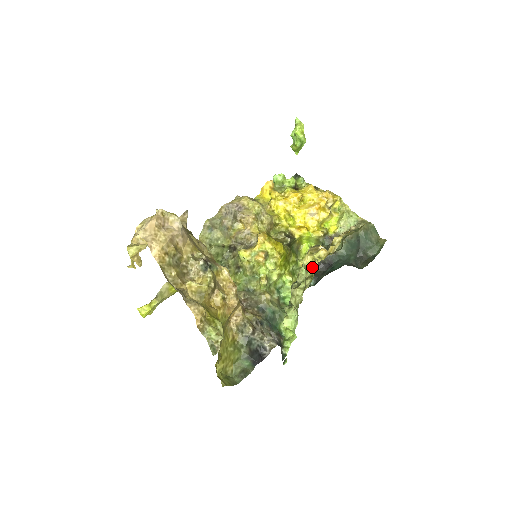
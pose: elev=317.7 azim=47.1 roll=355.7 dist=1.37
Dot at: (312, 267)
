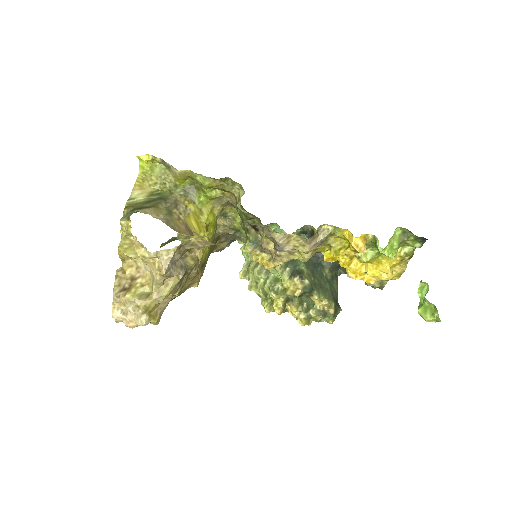
Dot at: occluded
